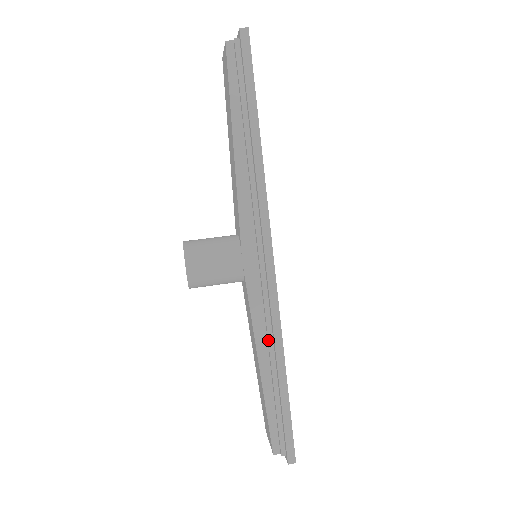
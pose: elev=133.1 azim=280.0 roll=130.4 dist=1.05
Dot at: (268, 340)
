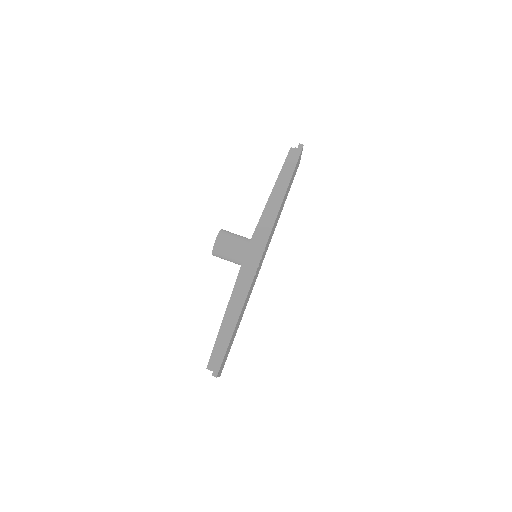
Dot at: (238, 297)
